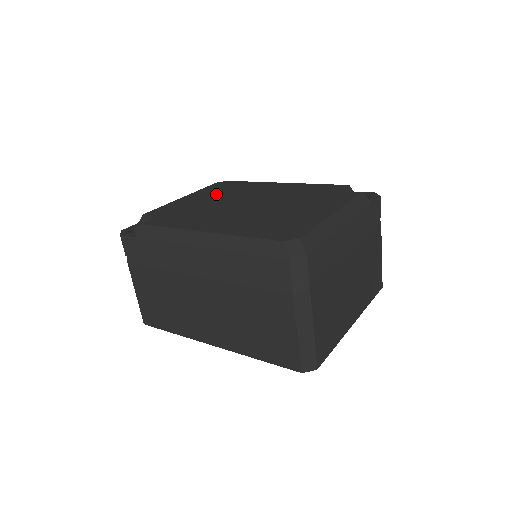
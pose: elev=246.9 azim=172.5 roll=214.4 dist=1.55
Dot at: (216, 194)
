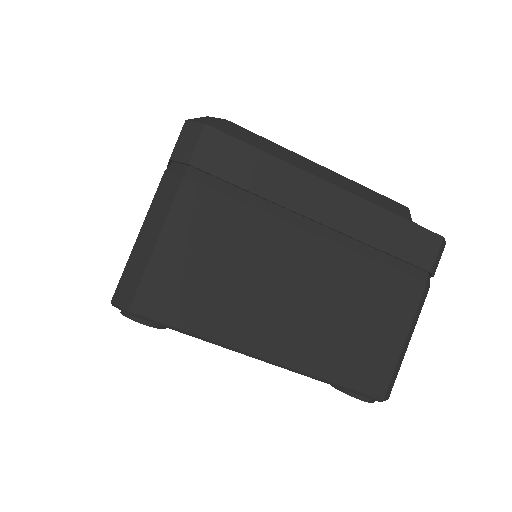
Dot at: occluded
